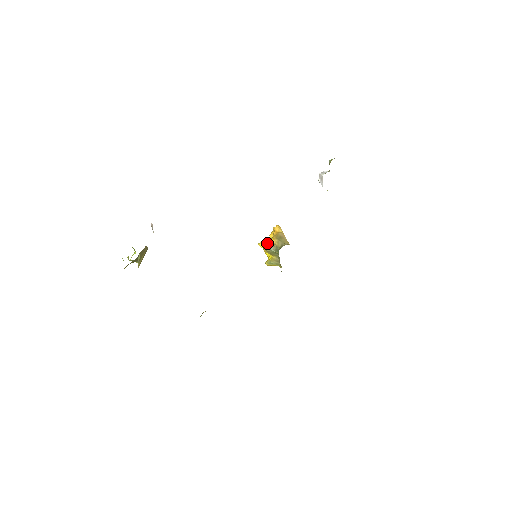
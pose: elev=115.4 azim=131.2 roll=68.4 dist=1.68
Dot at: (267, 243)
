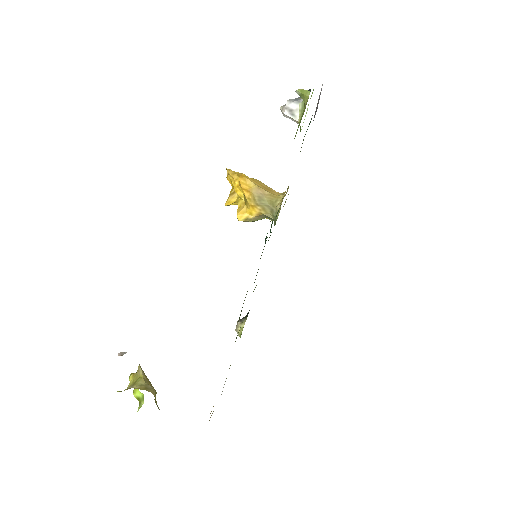
Dot at: (248, 217)
